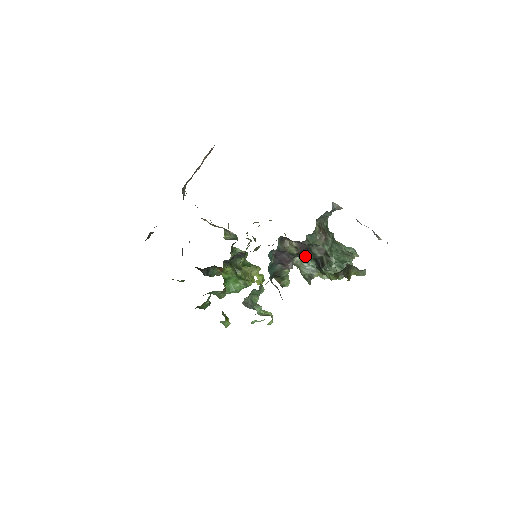
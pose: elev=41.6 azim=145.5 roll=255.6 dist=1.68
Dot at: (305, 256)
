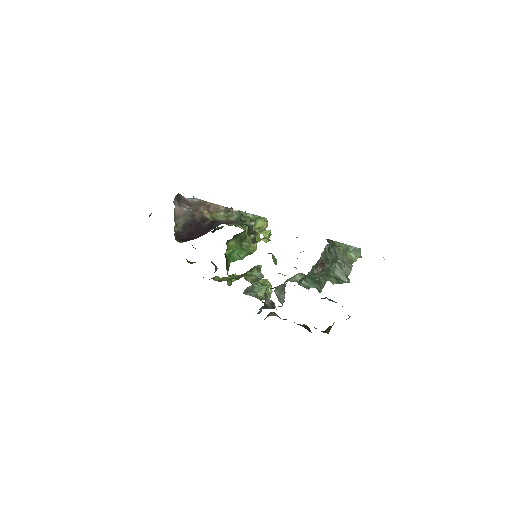
Dot at: occluded
